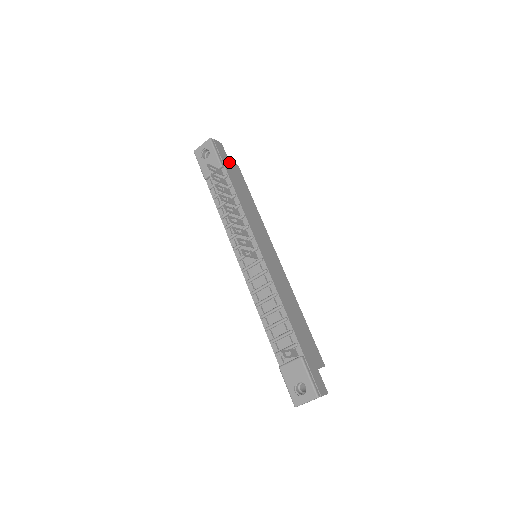
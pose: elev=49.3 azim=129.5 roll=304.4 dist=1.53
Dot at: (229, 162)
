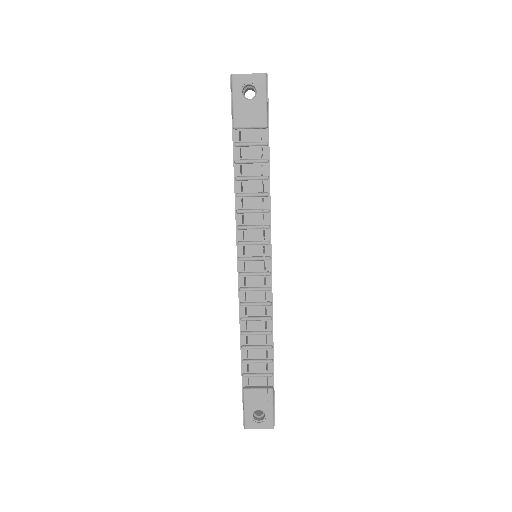
Dot at: occluded
